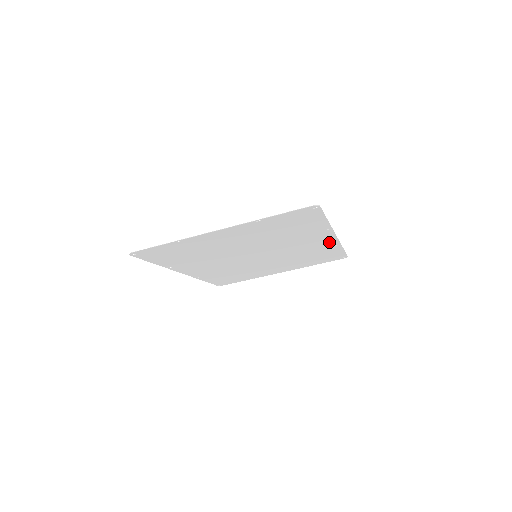
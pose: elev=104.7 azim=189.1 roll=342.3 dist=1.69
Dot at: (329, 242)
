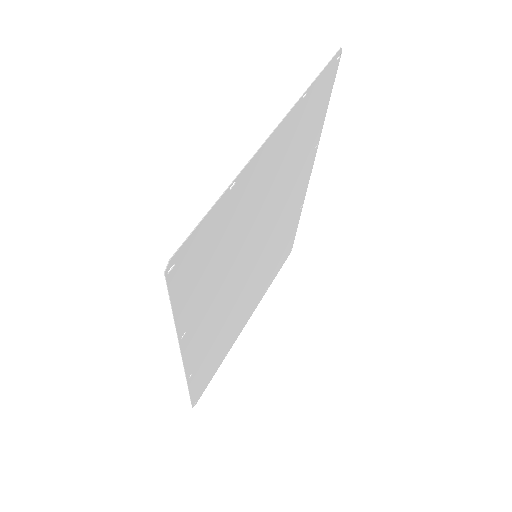
Dot at: (301, 196)
